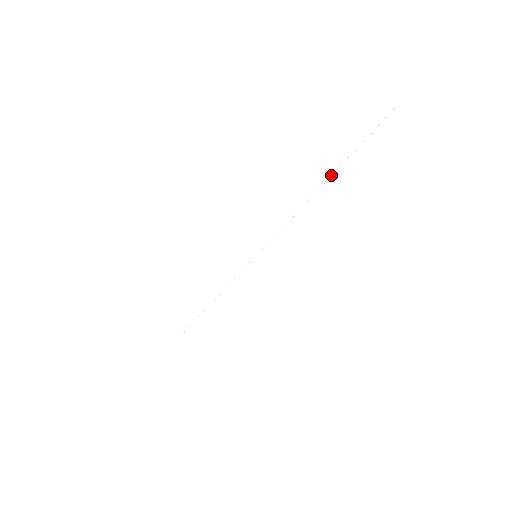
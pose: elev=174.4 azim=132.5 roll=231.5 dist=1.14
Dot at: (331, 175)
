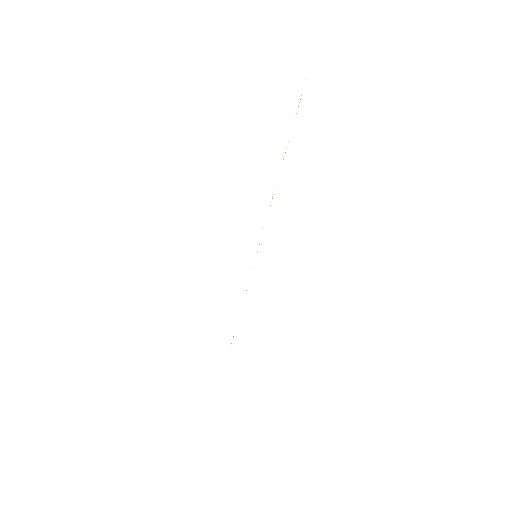
Dot at: (283, 157)
